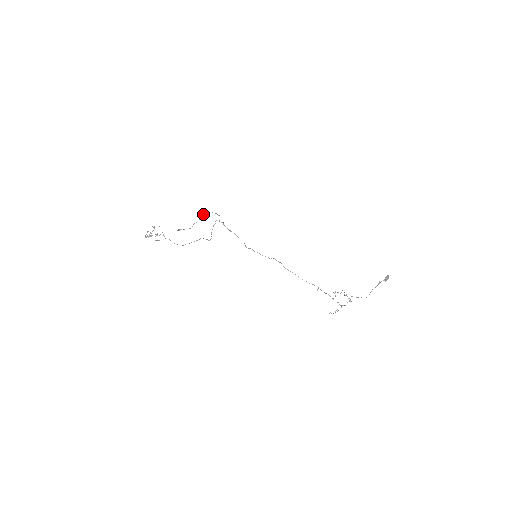
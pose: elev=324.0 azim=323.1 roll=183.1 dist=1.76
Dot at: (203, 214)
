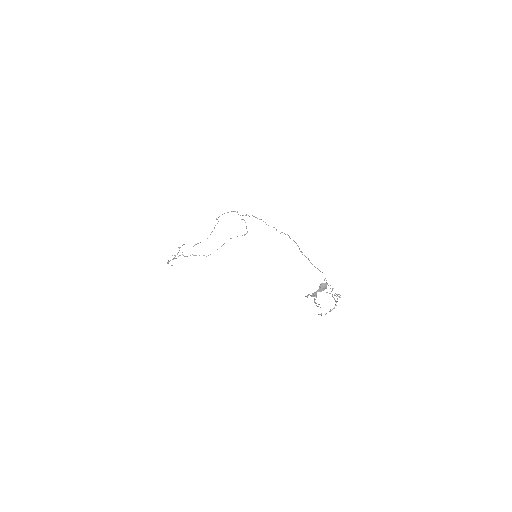
Dot at: occluded
